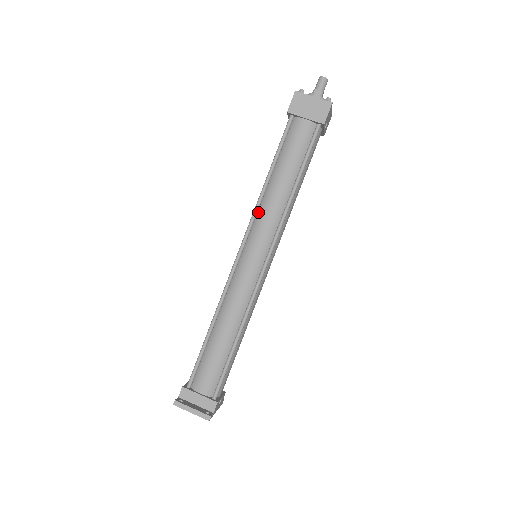
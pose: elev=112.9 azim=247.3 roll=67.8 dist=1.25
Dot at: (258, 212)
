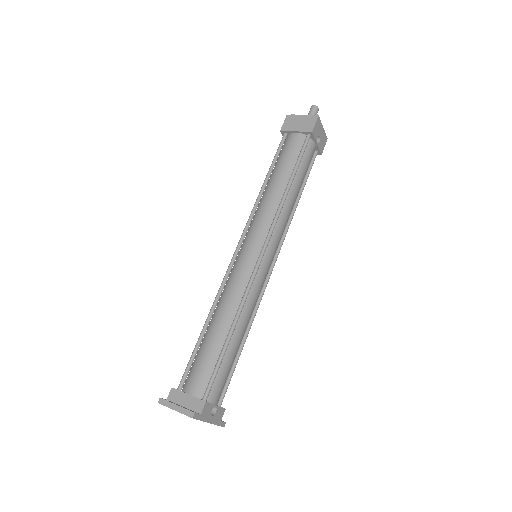
Dot at: (255, 213)
